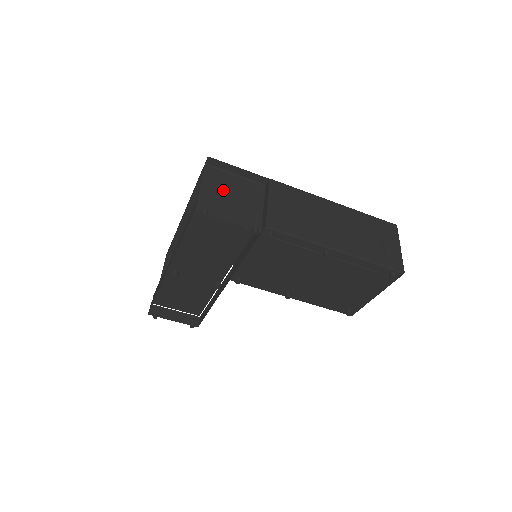
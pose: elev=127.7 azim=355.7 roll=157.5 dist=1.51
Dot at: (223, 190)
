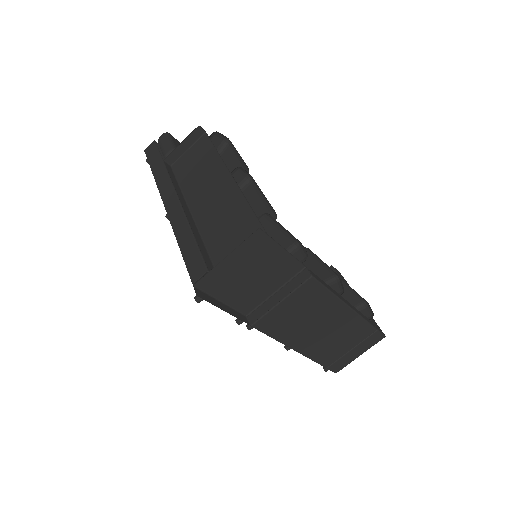
Dot at: (250, 265)
